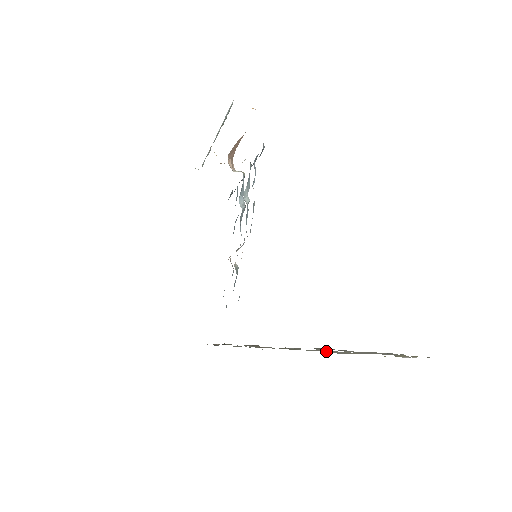
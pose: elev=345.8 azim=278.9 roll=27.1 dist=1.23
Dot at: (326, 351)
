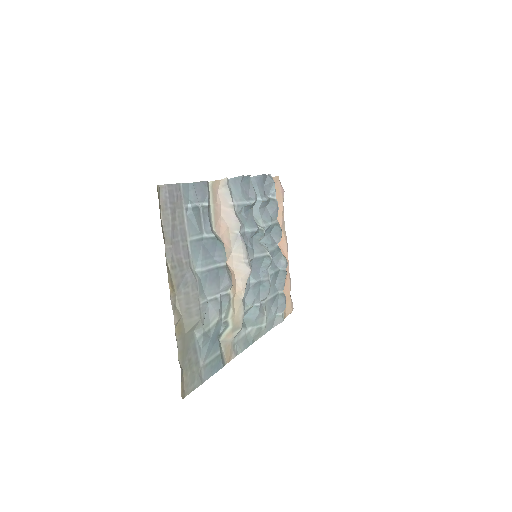
Dot at: occluded
